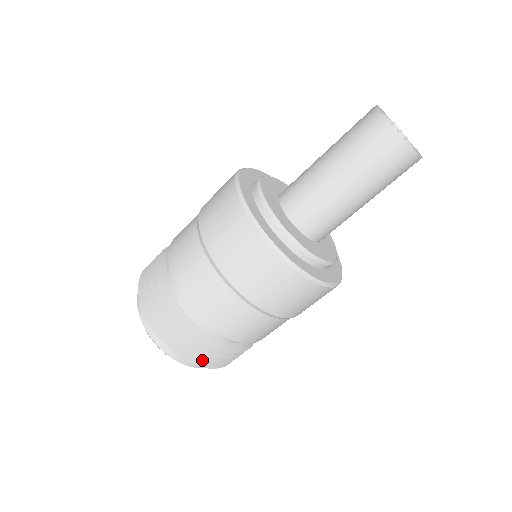
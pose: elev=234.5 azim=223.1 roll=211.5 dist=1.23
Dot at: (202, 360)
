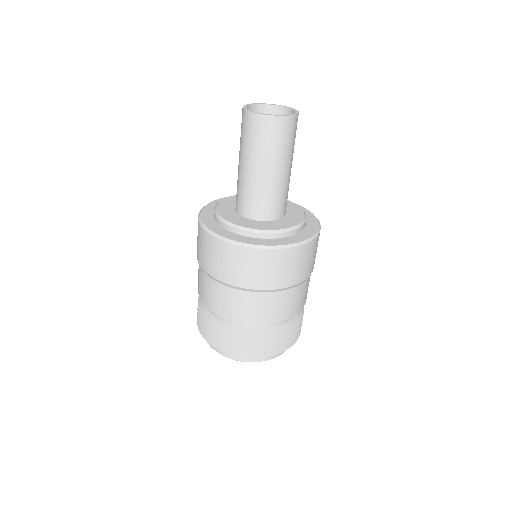
Dot at: occluded
